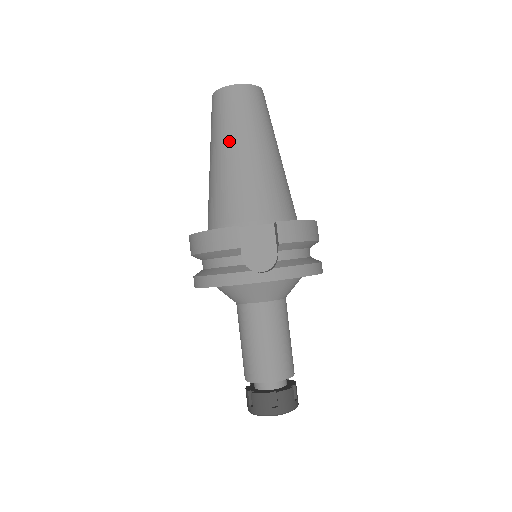
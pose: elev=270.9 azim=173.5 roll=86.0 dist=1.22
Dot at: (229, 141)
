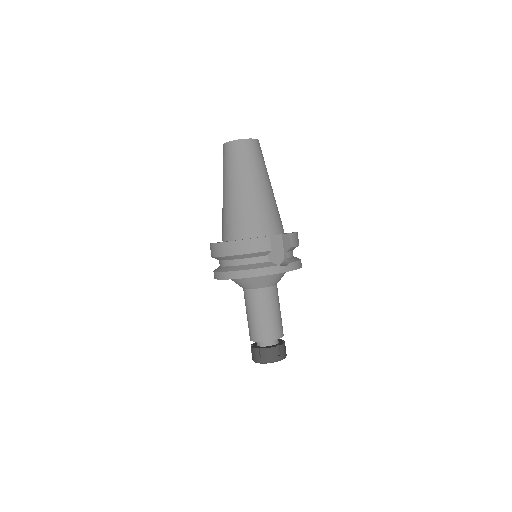
Dot at: (249, 178)
